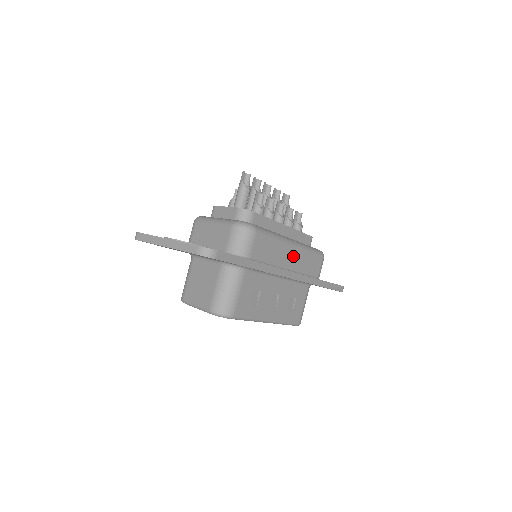
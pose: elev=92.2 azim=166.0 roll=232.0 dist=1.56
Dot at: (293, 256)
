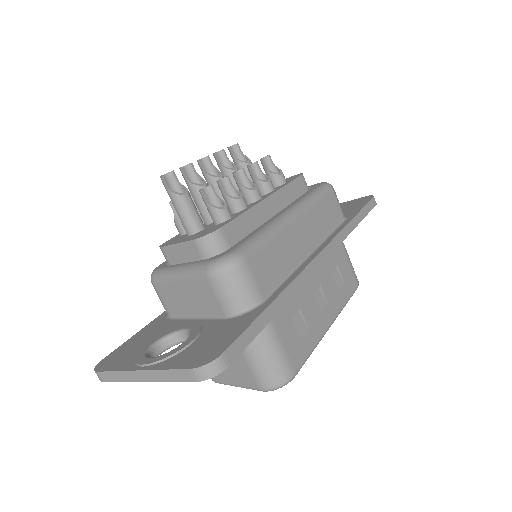
Dot at: (304, 230)
